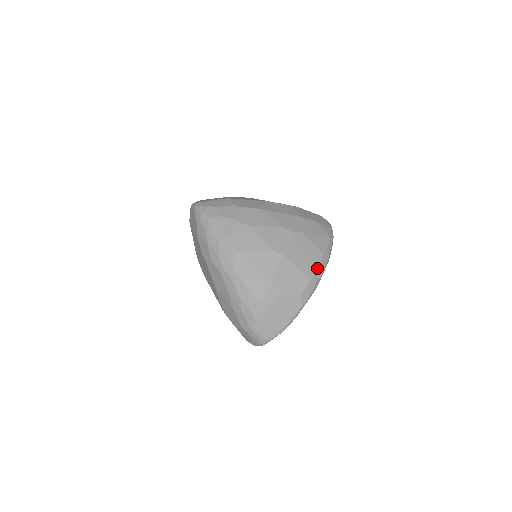
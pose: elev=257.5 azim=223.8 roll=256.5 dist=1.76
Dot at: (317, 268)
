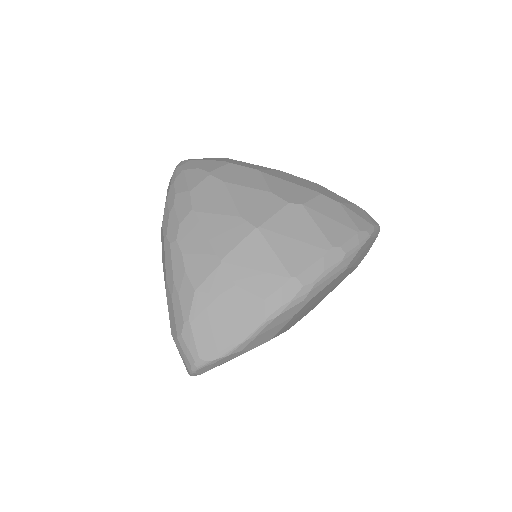
Dot at: (311, 264)
